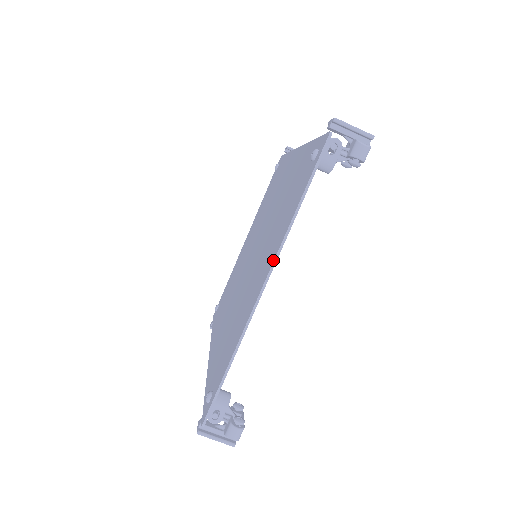
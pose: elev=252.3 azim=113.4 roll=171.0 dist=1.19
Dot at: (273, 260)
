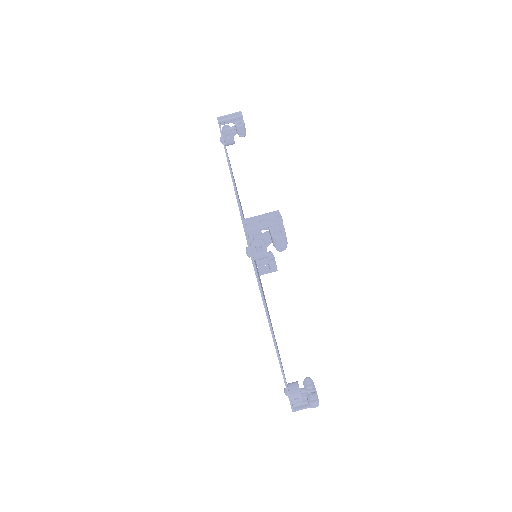
Dot at: (270, 329)
